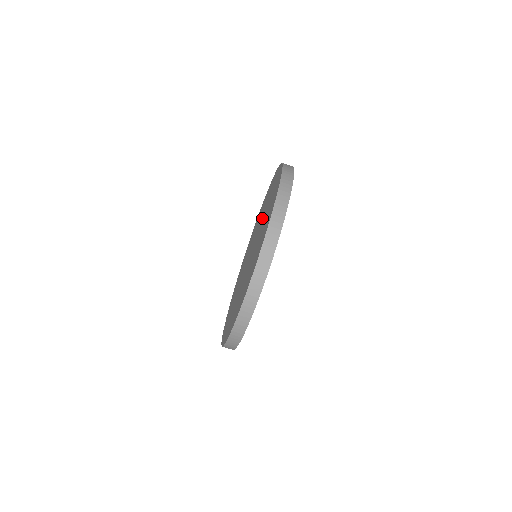
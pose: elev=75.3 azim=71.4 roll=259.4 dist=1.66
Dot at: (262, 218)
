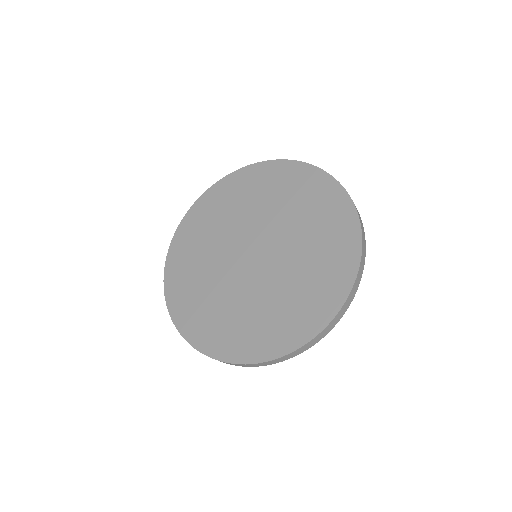
Dot at: (287, 226)
